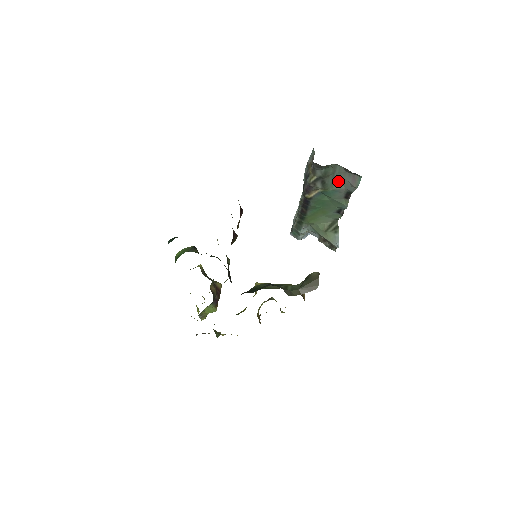
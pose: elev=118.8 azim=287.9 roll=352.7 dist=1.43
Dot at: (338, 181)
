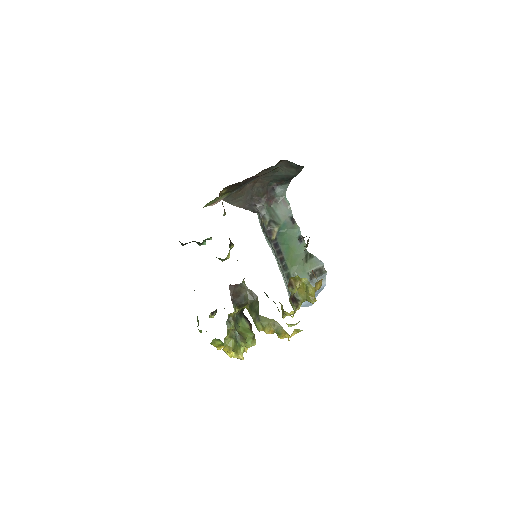
Dot at: (280, 215)
